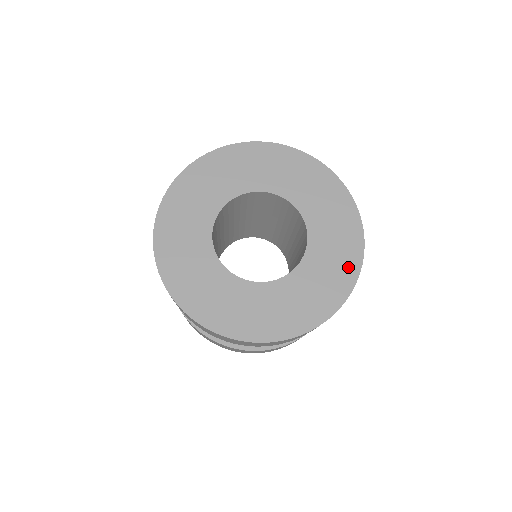
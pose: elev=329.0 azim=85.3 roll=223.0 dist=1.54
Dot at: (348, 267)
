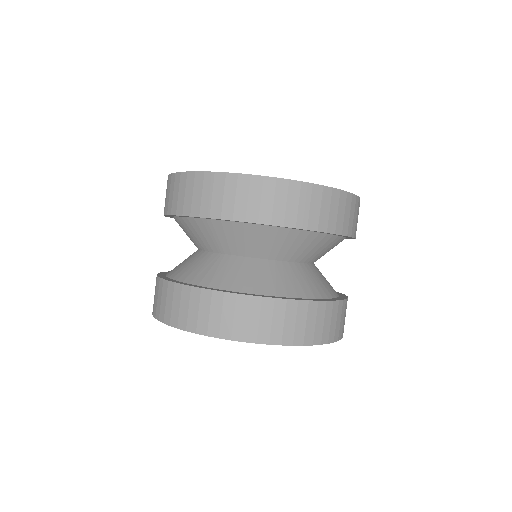
Dot at: occluded
